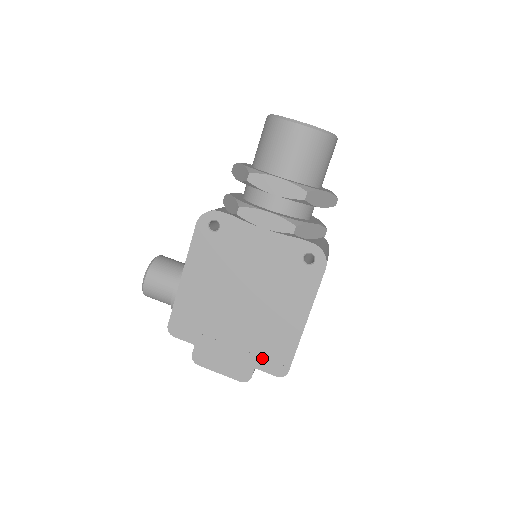
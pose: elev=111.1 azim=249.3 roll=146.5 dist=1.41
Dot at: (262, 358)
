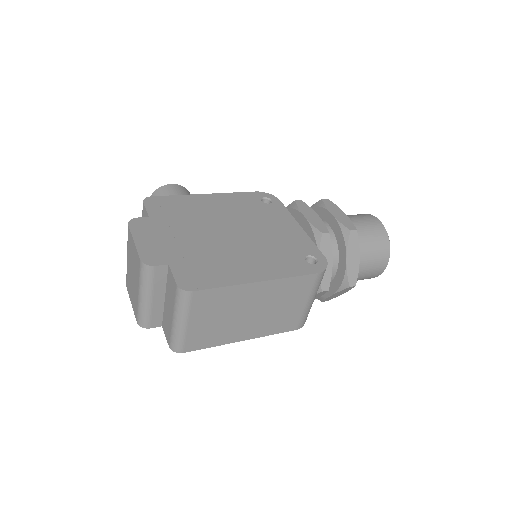
Dot at: (186, 265)
